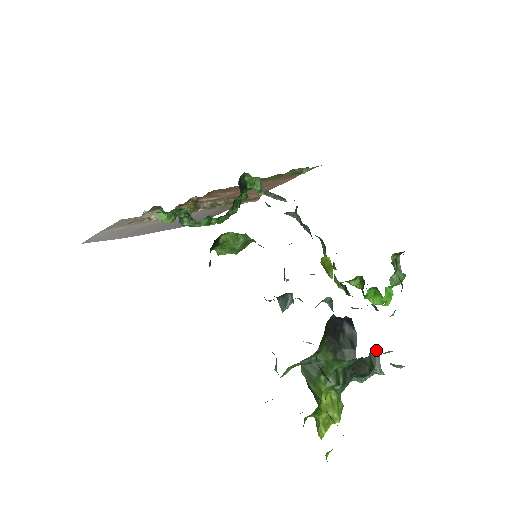
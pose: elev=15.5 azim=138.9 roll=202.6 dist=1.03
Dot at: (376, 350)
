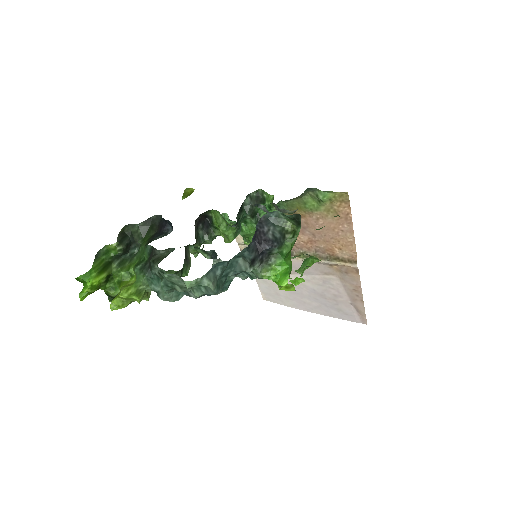
Dot at: occluded
